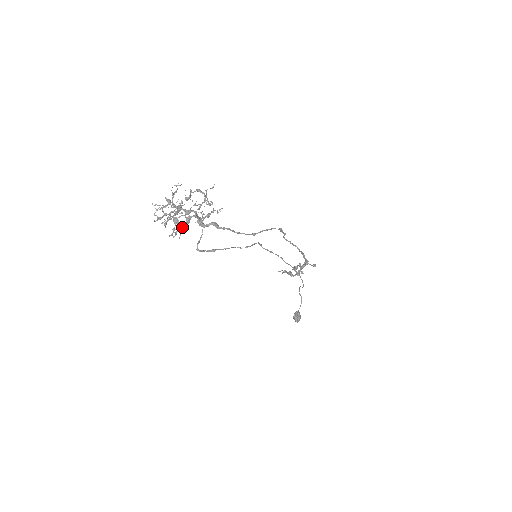
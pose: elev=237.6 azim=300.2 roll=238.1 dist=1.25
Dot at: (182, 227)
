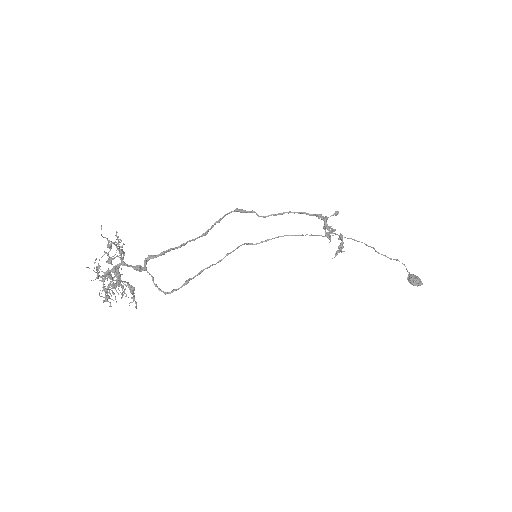
Dot at: (116, 284)
